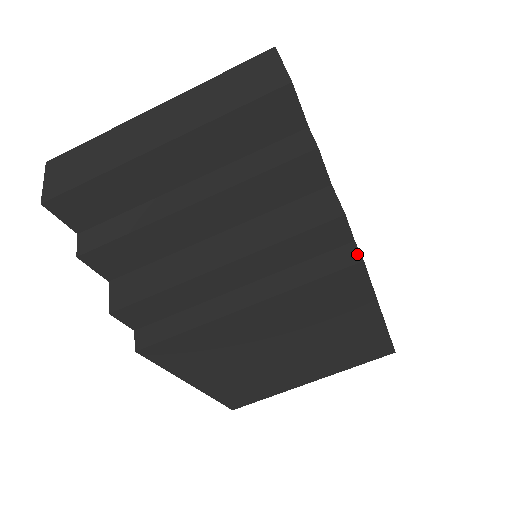
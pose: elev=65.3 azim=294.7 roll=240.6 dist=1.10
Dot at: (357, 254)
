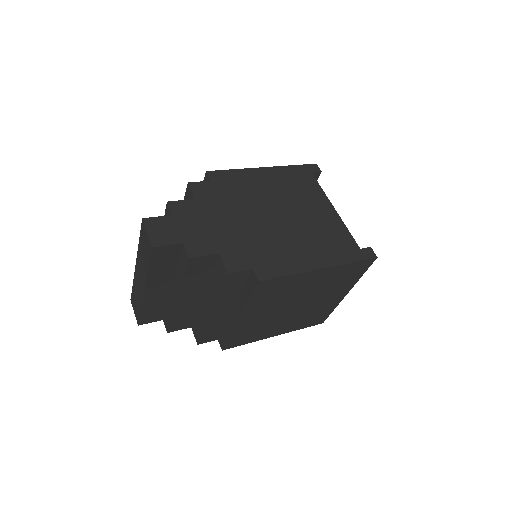
Dot at: (255, 278)
